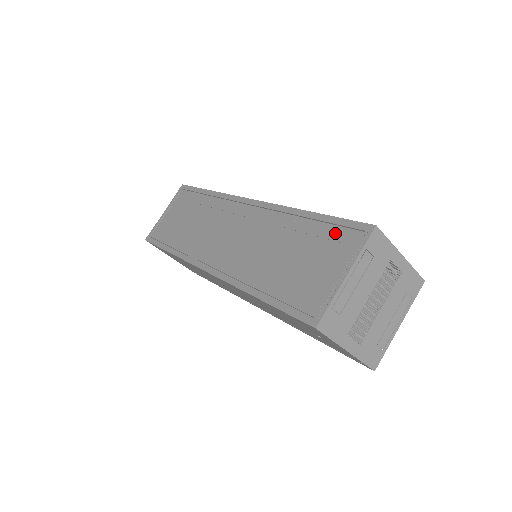
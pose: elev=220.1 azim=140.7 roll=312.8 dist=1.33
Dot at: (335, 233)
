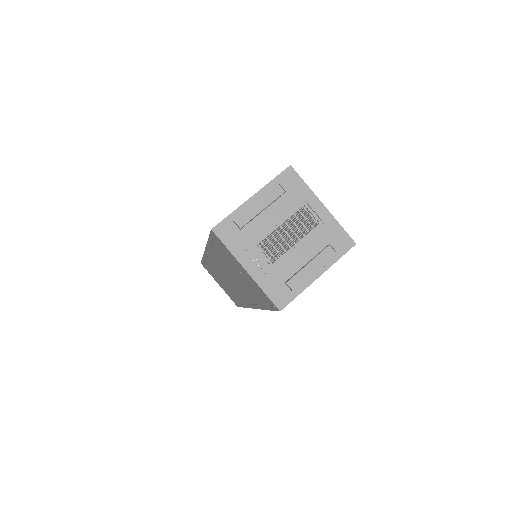
Dot at: occluded
